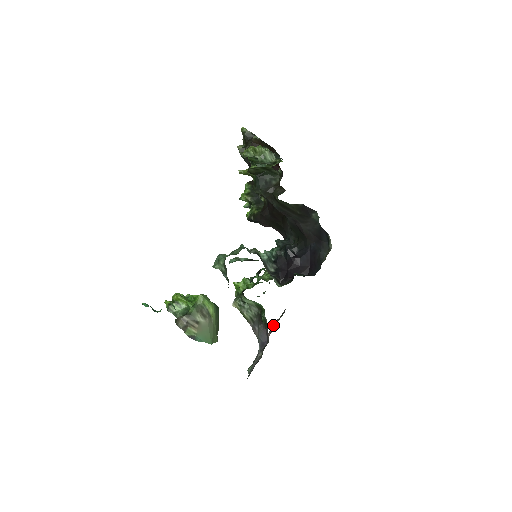
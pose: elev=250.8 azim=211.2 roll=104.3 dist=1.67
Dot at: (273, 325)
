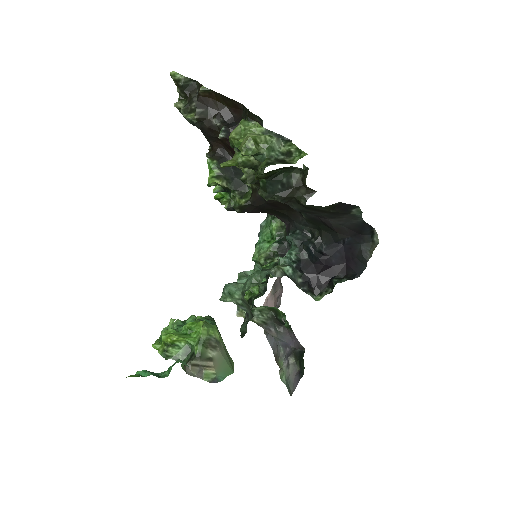
Dot at: occluded
